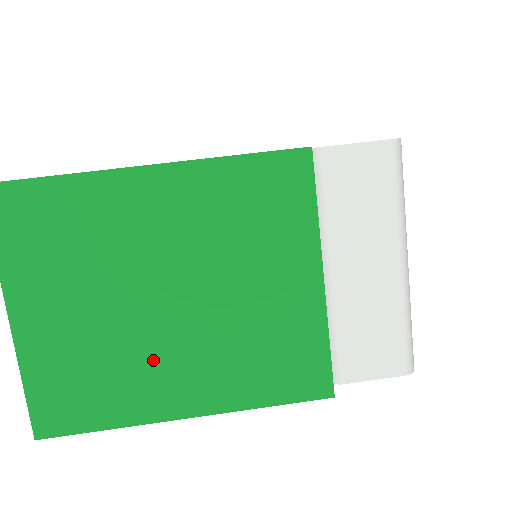
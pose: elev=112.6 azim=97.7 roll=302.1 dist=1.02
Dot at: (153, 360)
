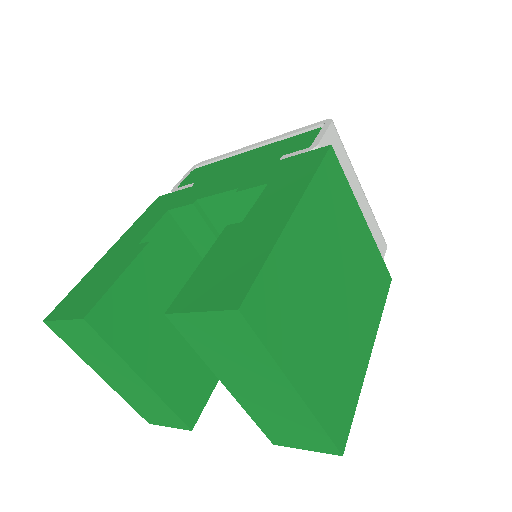
Dot at: (349, 336)
